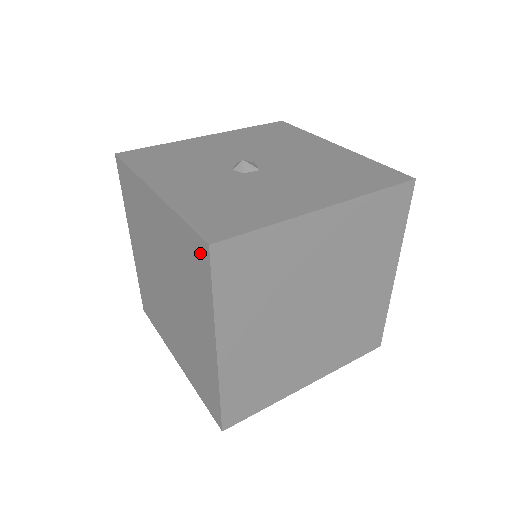
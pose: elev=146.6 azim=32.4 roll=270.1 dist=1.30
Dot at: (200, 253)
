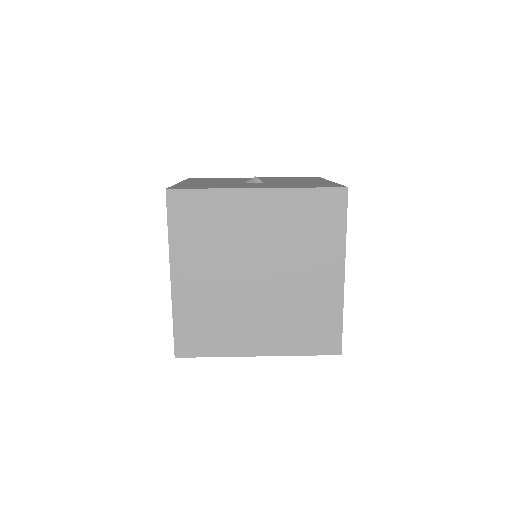
Dot at: (334, 201)
